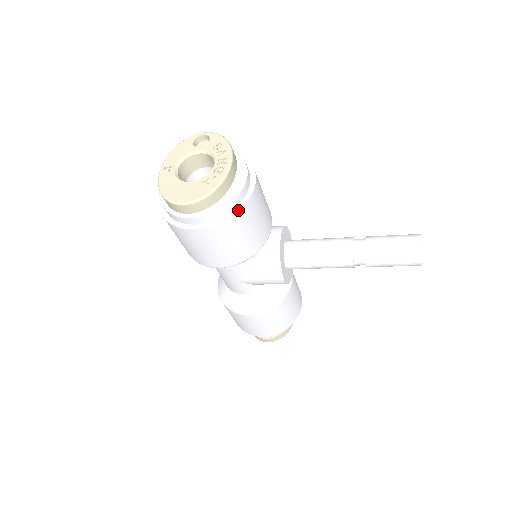
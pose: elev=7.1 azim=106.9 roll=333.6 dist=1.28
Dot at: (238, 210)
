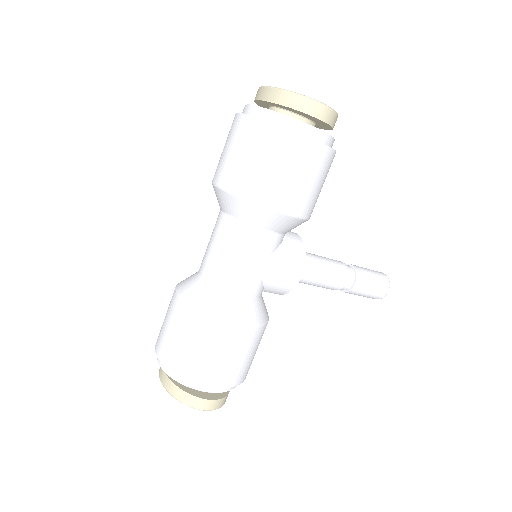
Dot at: (335, 151)
